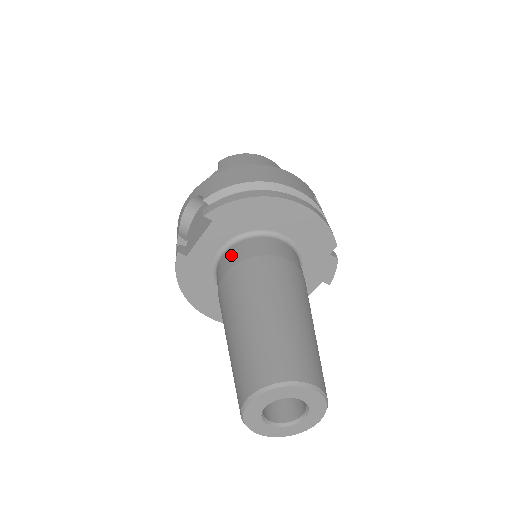
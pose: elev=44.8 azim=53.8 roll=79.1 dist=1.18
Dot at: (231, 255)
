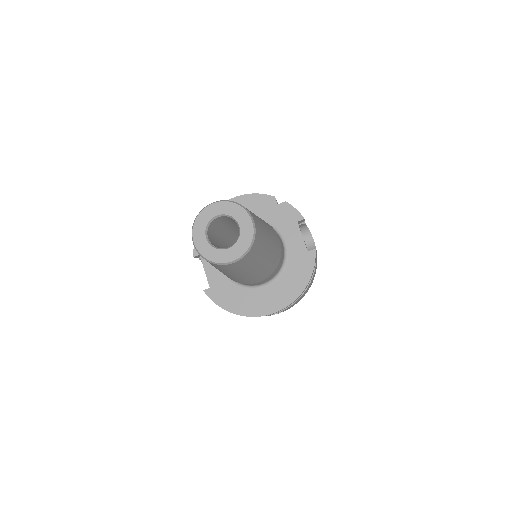
Dot at: occluded
